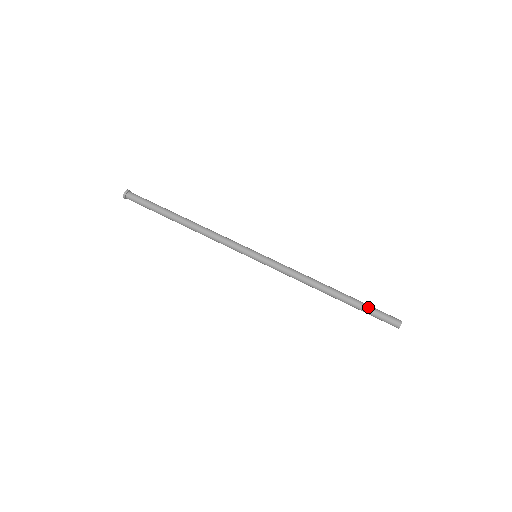
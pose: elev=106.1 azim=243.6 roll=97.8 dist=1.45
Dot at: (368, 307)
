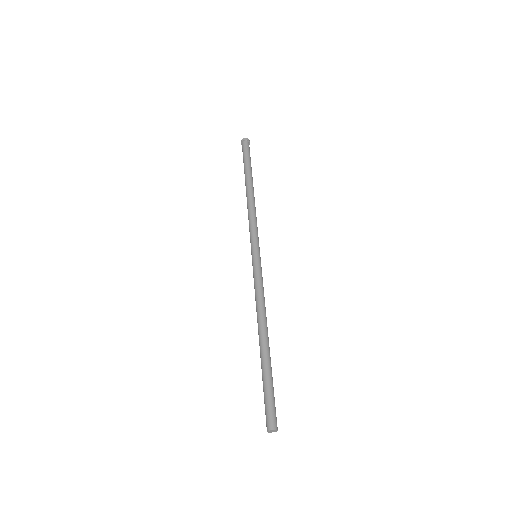
Dot at: occluded
